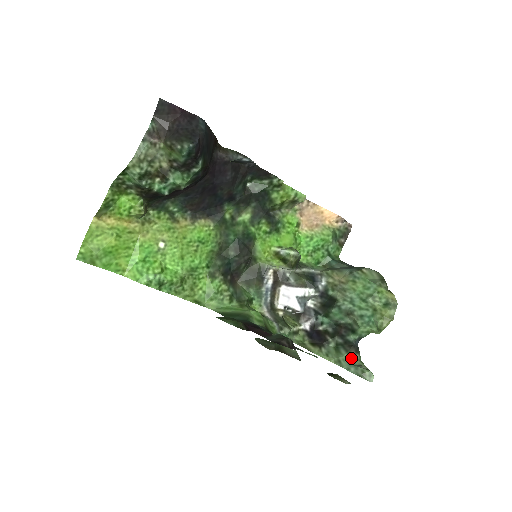
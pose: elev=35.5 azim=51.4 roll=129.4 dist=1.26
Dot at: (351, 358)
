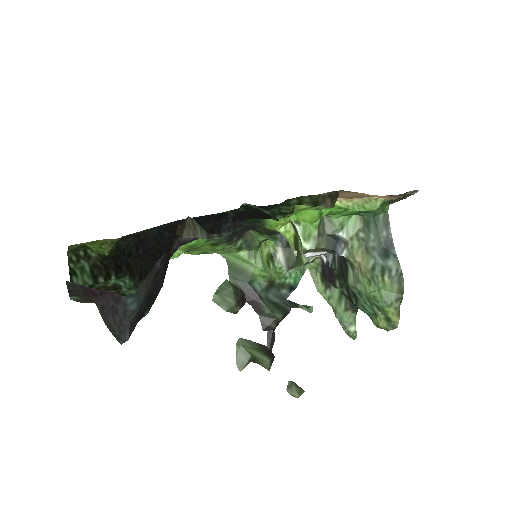
Dot at: (346, 315)
